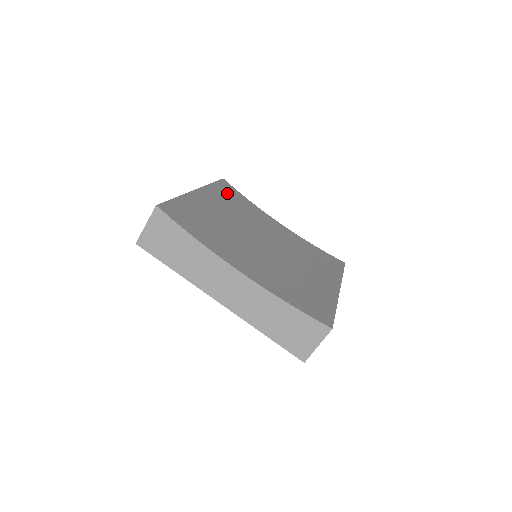
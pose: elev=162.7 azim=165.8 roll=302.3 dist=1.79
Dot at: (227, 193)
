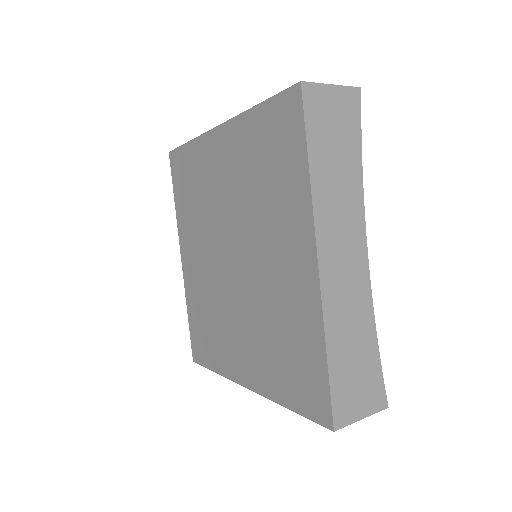
Dot at: occluded
